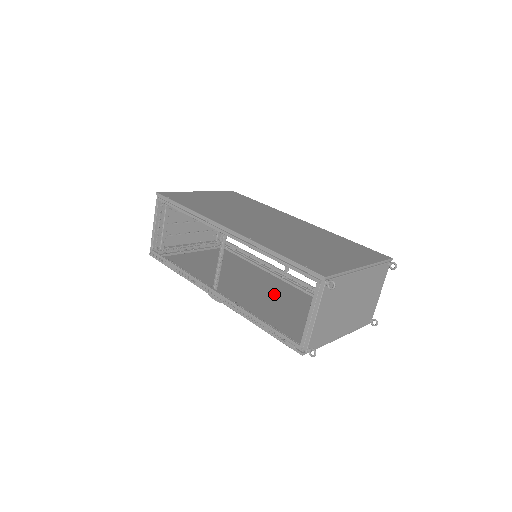
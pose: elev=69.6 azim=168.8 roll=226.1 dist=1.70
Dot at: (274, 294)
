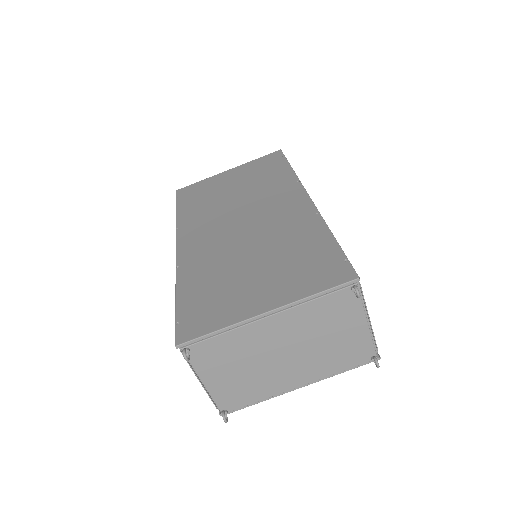
Dot at: occluded
